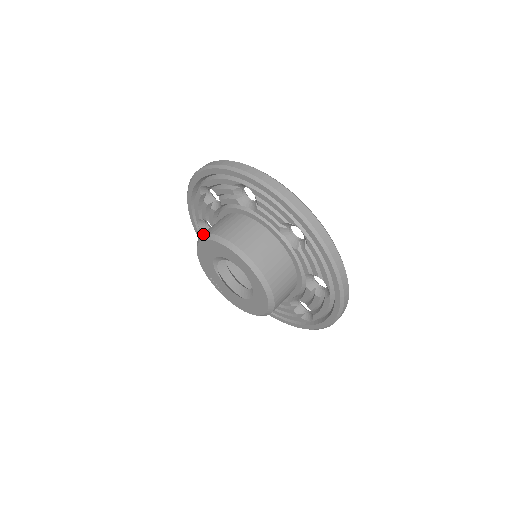
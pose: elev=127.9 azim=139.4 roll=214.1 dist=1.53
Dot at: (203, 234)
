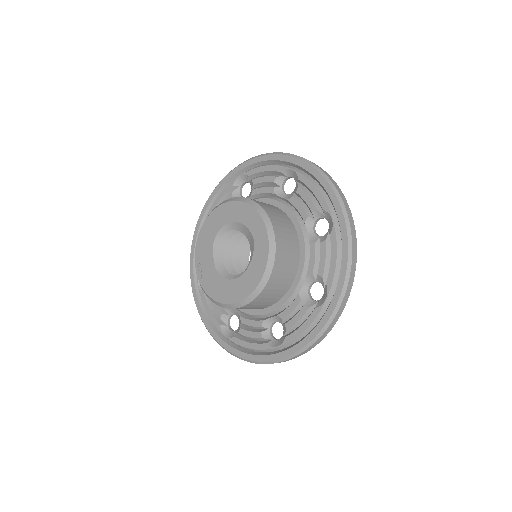
Dot at: occluded
